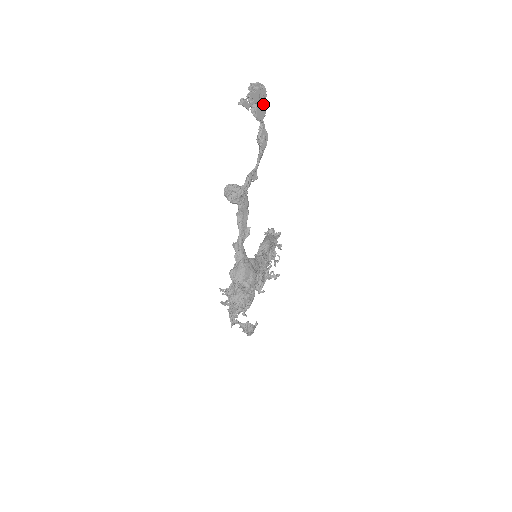
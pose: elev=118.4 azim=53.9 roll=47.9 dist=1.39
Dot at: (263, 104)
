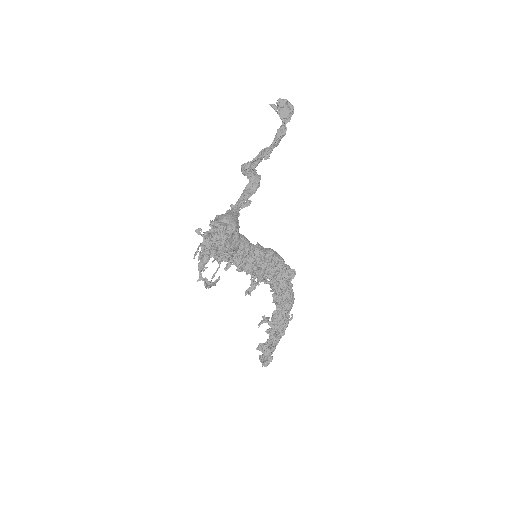
Dot at: (287, 110)
